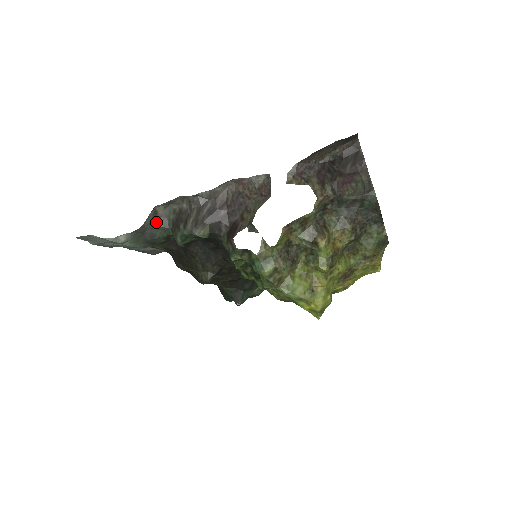
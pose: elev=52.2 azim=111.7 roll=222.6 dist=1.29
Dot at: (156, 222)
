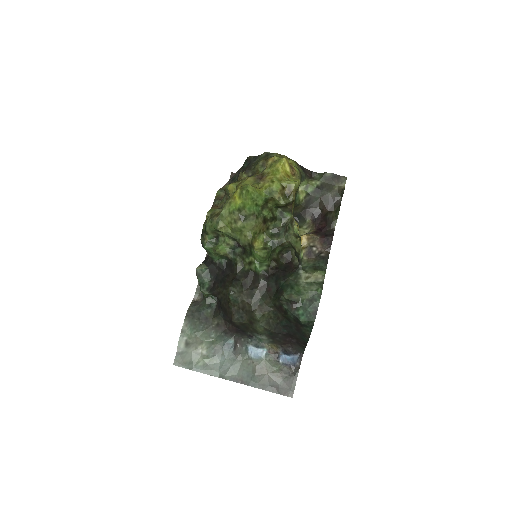
Dot at: (197, 304)
